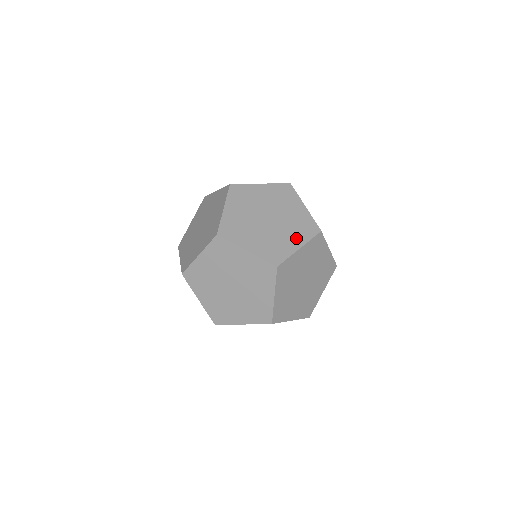
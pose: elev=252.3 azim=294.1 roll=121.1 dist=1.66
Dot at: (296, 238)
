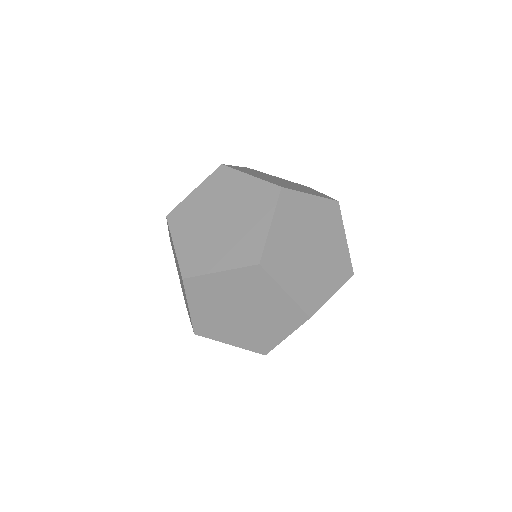
Dot at: (308, 192)
